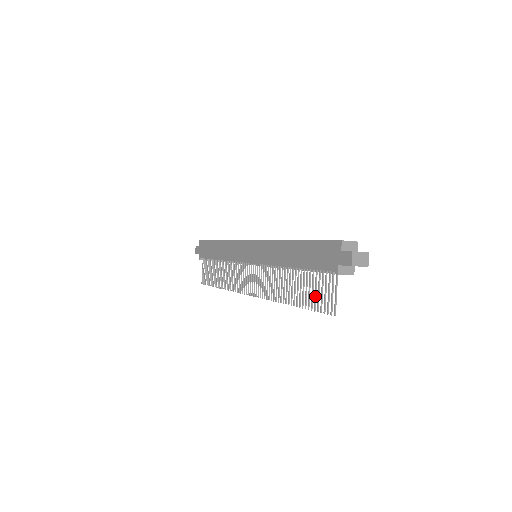
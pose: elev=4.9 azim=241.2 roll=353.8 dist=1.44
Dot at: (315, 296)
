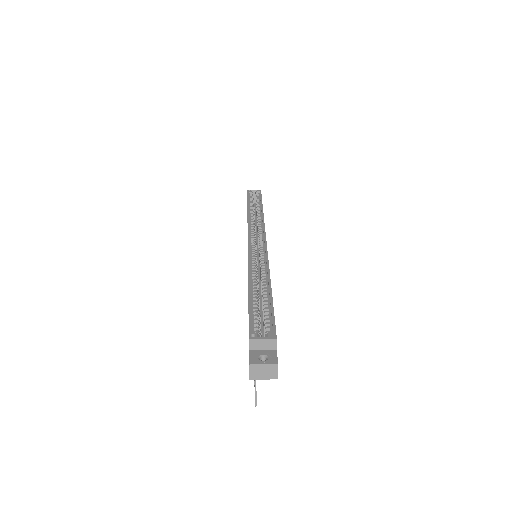
Dot at: occluded
